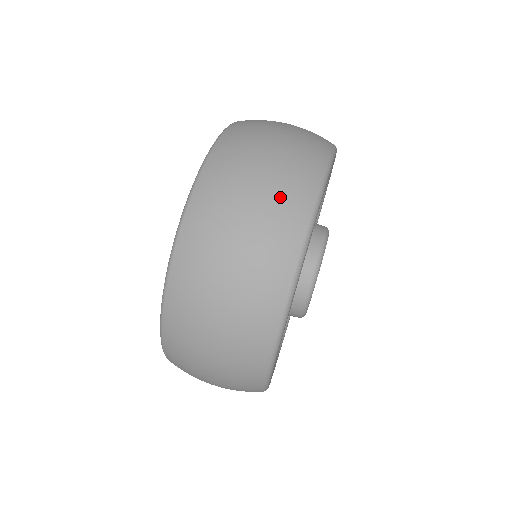
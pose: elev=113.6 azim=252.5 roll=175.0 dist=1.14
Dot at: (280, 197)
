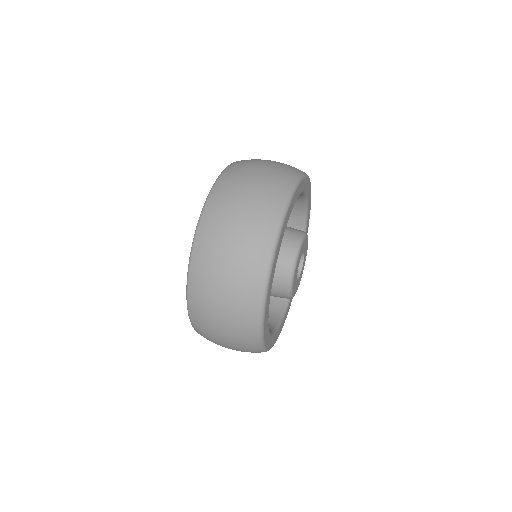
Dot at: (278, 170)
